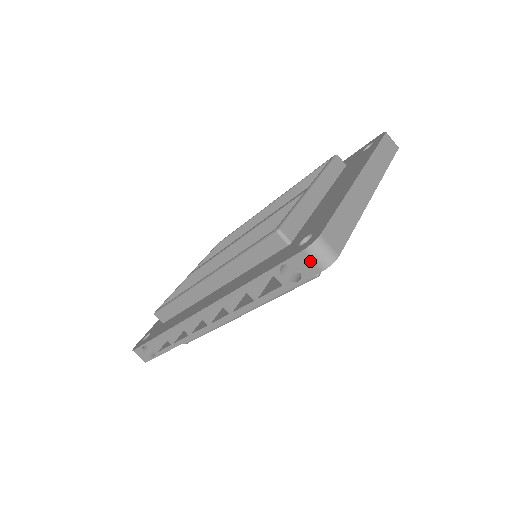
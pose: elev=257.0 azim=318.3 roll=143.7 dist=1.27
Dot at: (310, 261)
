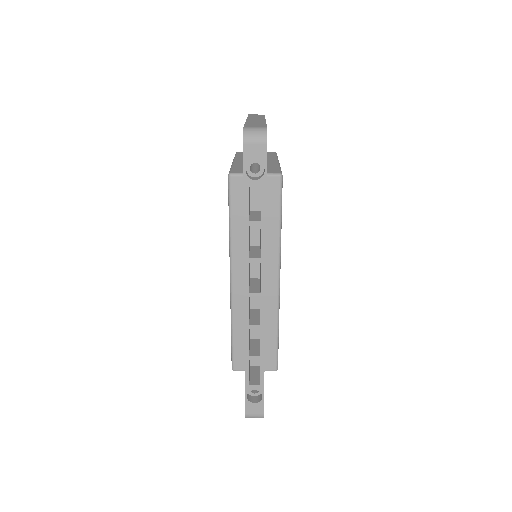
Dot at: (254, 145)
